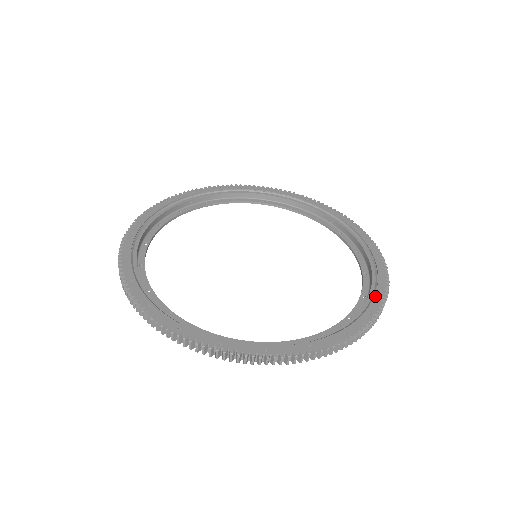
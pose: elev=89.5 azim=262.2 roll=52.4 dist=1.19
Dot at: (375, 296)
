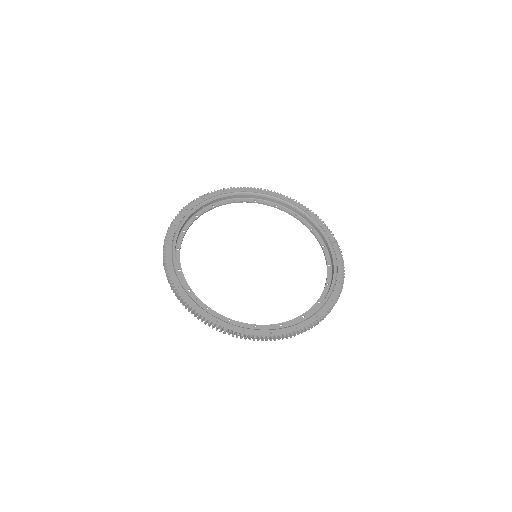
Dot at: (335, 286)
